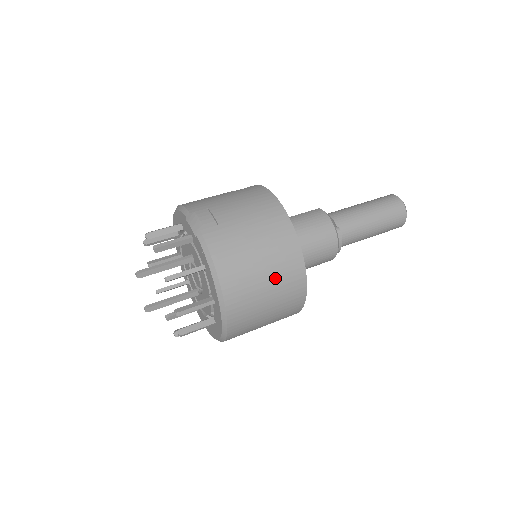
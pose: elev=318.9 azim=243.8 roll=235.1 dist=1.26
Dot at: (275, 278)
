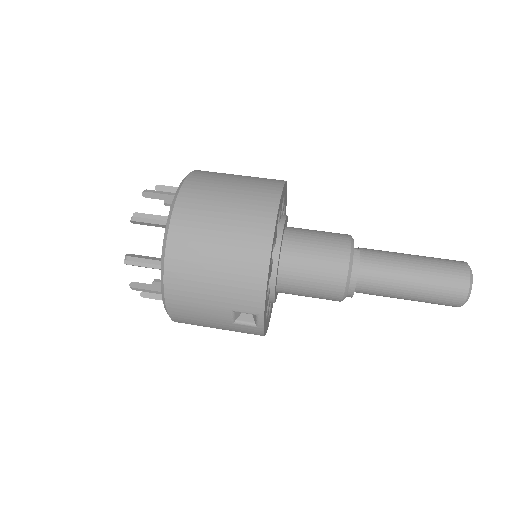
Dot at: (238, 209)
